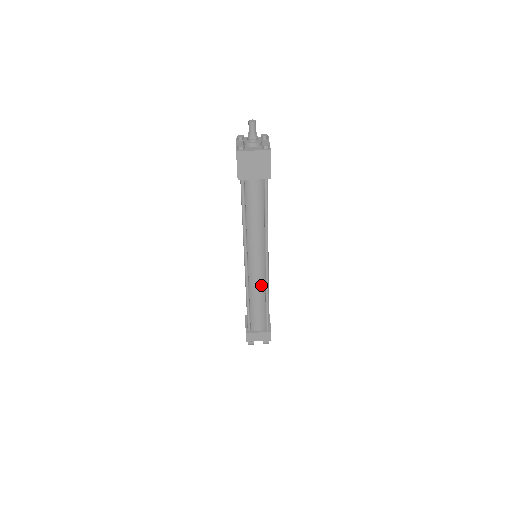
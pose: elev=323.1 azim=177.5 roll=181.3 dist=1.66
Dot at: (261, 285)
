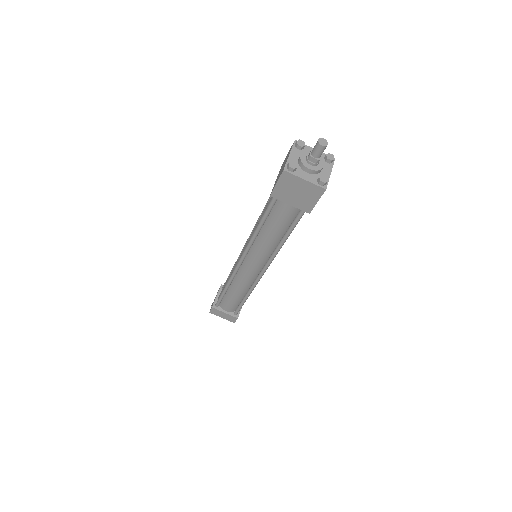
Dot at: (247, 283)
